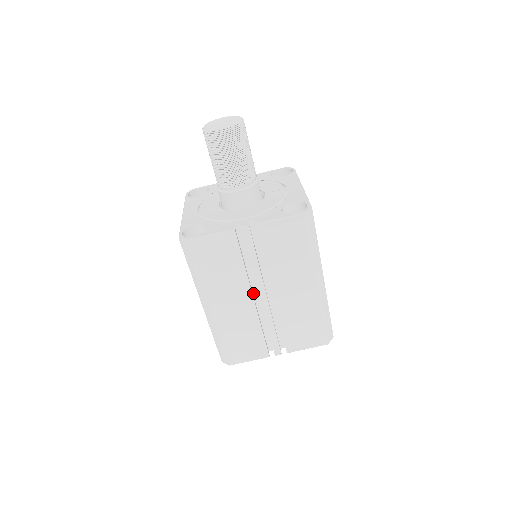
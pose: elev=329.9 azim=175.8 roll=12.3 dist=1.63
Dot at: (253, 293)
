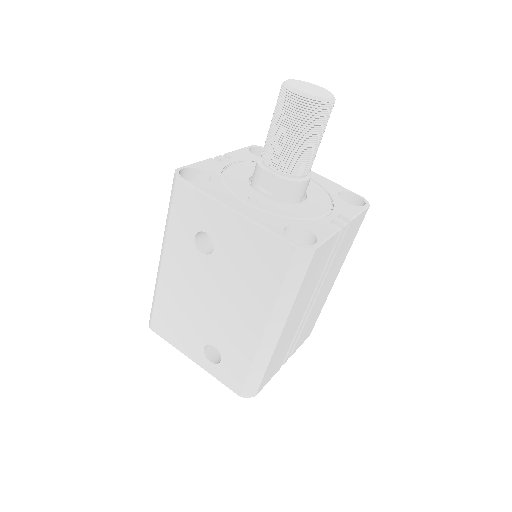
Dot at: occluded
